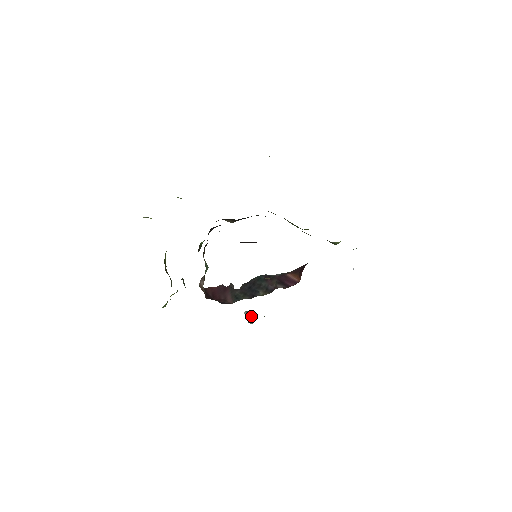
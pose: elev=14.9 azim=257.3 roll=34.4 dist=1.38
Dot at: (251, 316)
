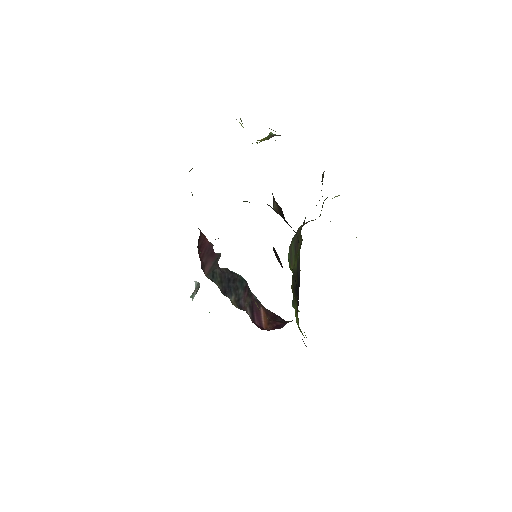
Dot at: occluded
